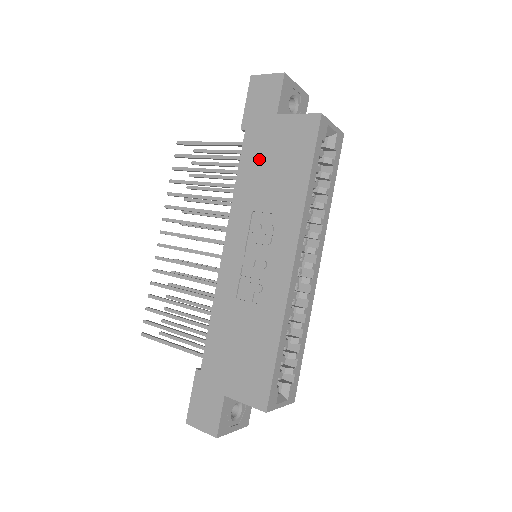
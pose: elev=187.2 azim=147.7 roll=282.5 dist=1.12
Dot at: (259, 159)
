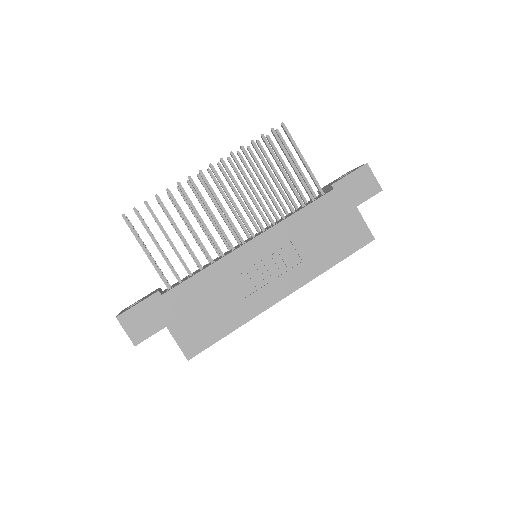
Dot at: (324, 217)
